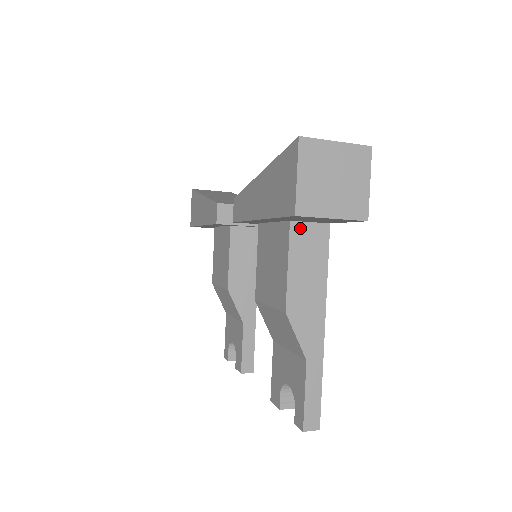
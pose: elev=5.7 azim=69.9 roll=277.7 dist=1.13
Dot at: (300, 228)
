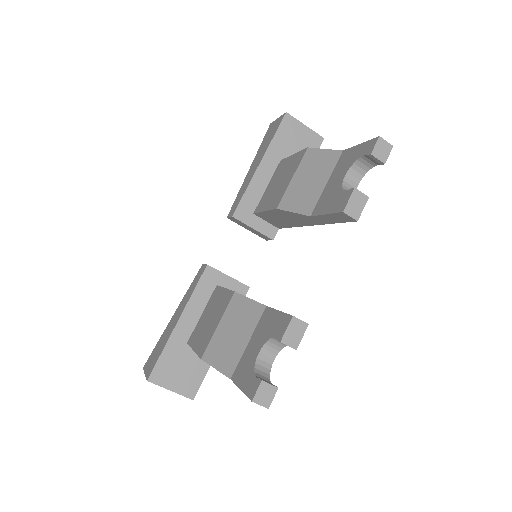
Dot at: occluded
